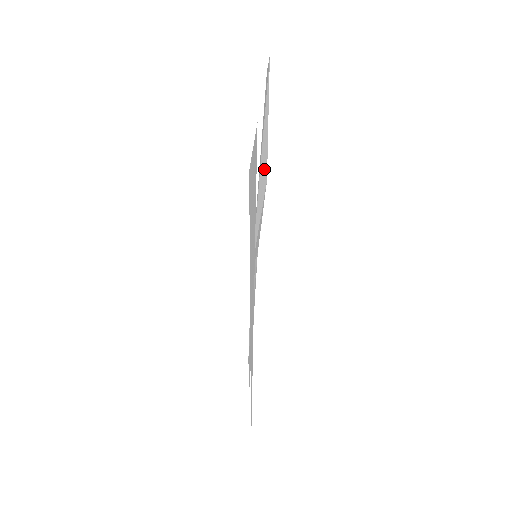
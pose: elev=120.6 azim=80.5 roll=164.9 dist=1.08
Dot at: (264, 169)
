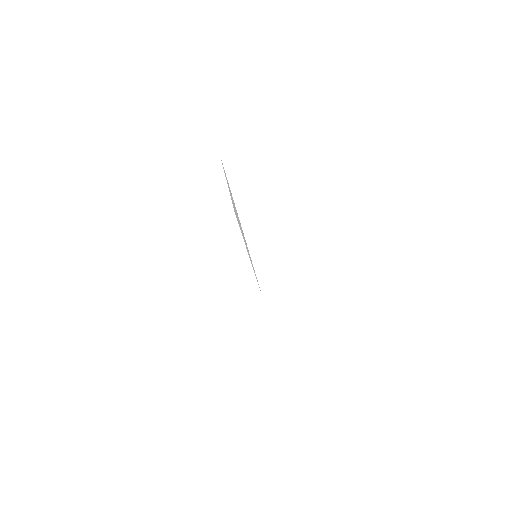
Dot at: occluded
